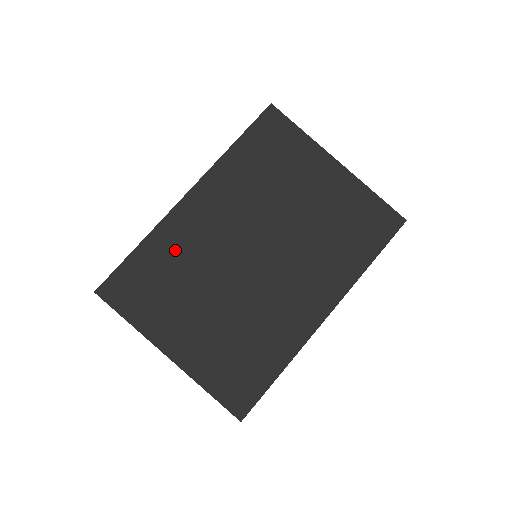
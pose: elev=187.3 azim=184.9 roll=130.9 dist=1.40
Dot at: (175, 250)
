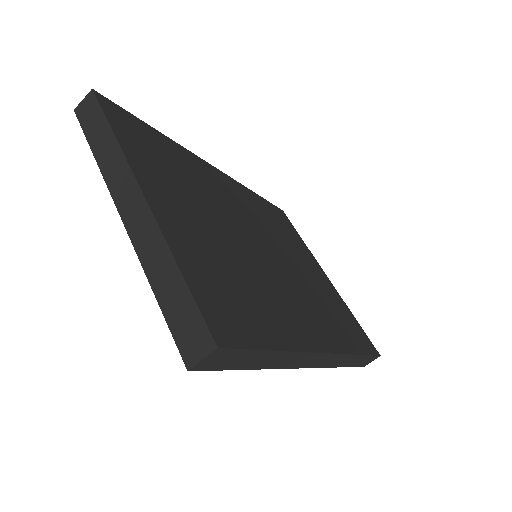
Dot at: (193, 169)
